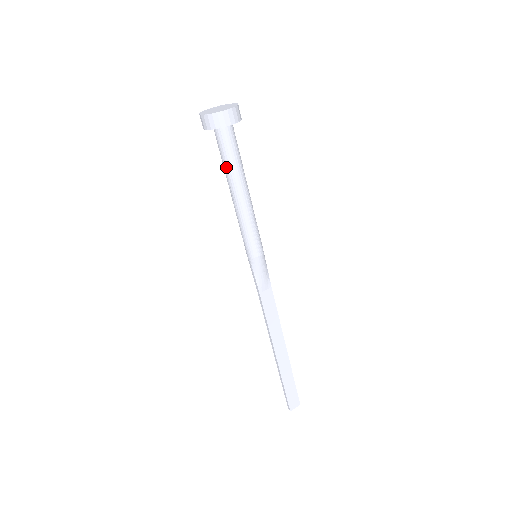
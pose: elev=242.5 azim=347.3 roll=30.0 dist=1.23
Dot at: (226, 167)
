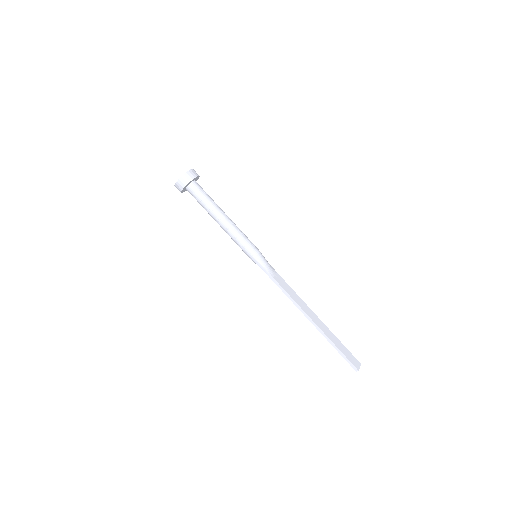
Dot at: (206, 205)
